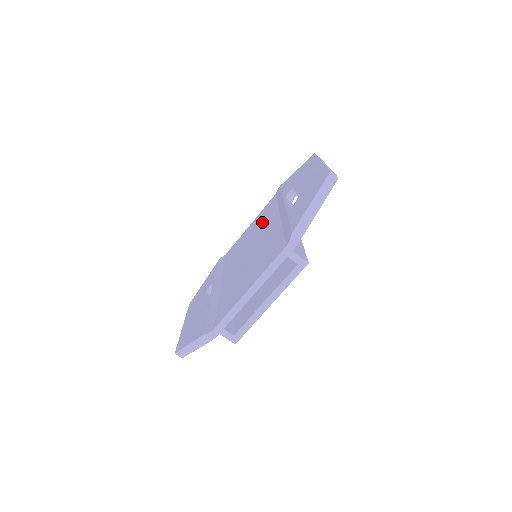
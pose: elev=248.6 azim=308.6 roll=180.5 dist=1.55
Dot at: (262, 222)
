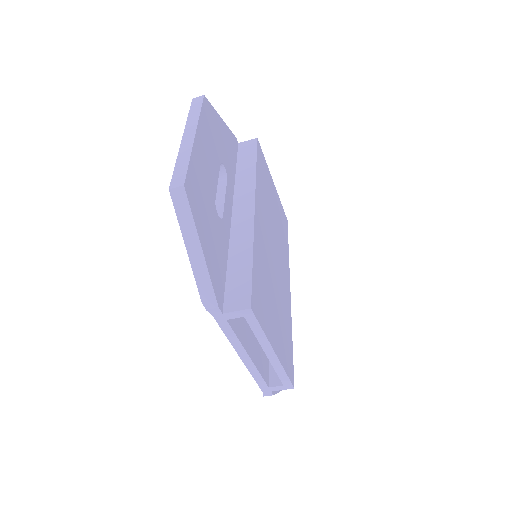
Dot at: occluded
